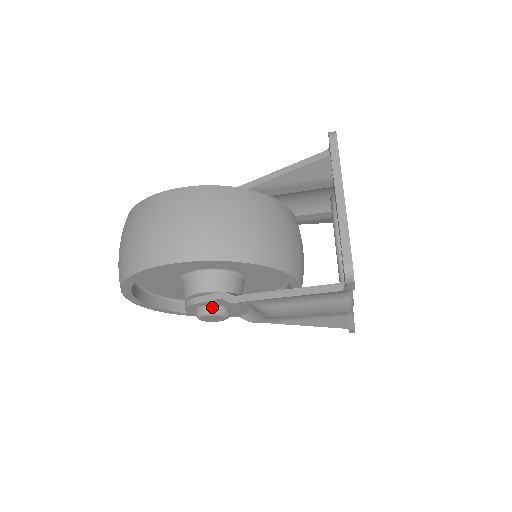
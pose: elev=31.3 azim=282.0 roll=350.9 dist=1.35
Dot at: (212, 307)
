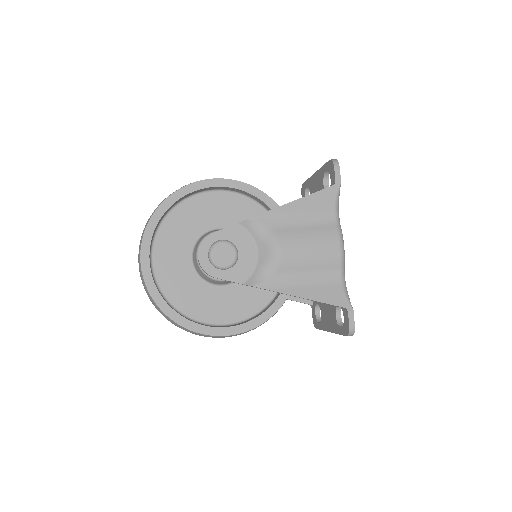
Dot at: occluded
